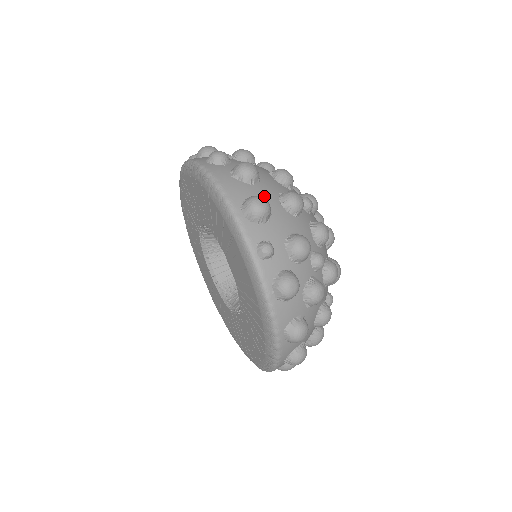
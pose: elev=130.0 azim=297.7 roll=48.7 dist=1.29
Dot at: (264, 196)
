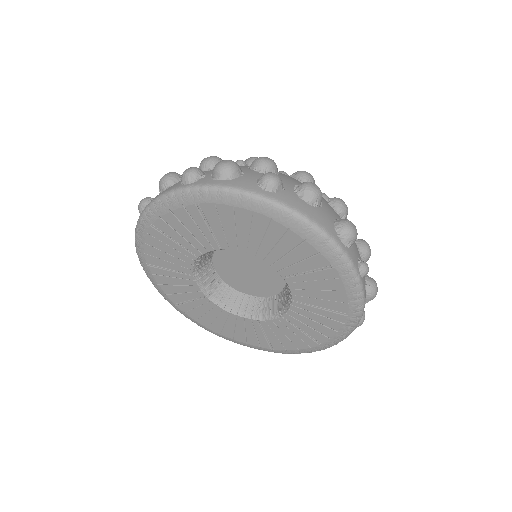
Dot at: (334, 214)
